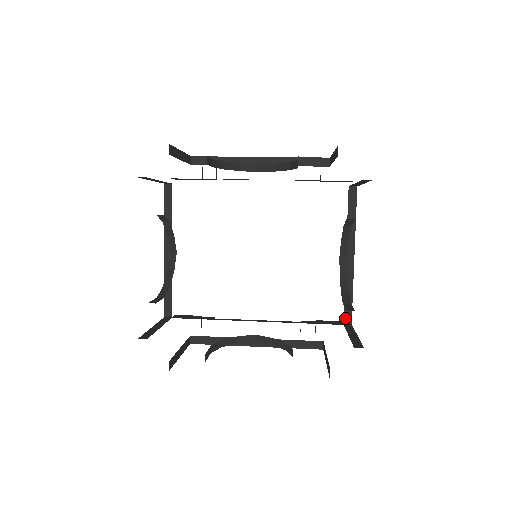
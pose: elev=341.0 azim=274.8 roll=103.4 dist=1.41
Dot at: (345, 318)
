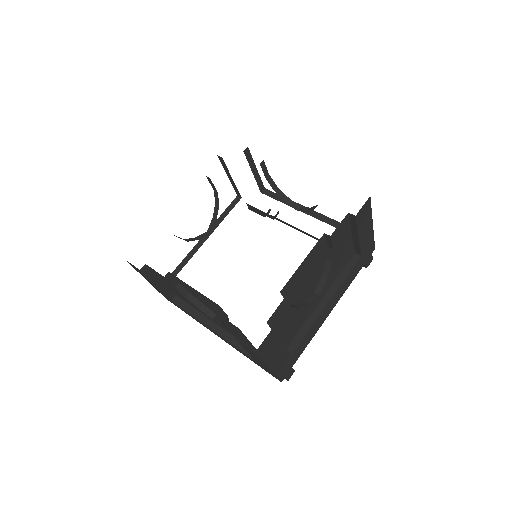
Dot at: (290, 346)
